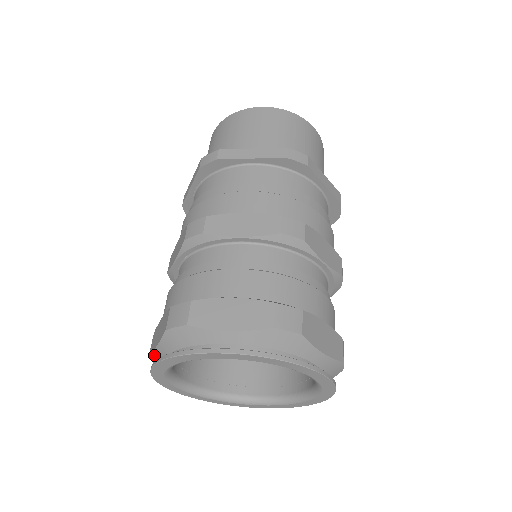
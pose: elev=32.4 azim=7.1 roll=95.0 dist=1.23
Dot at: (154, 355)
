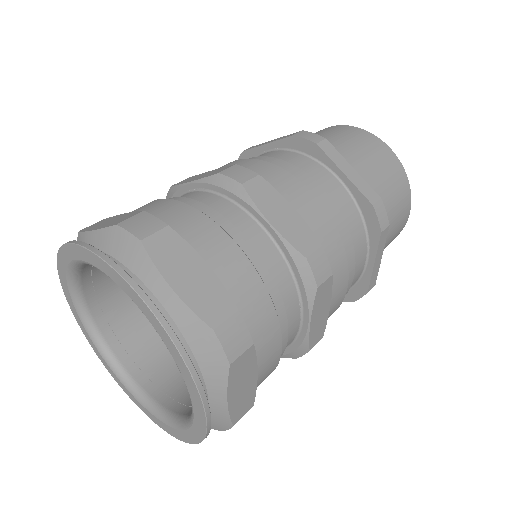
Dot at: (81, 236)
